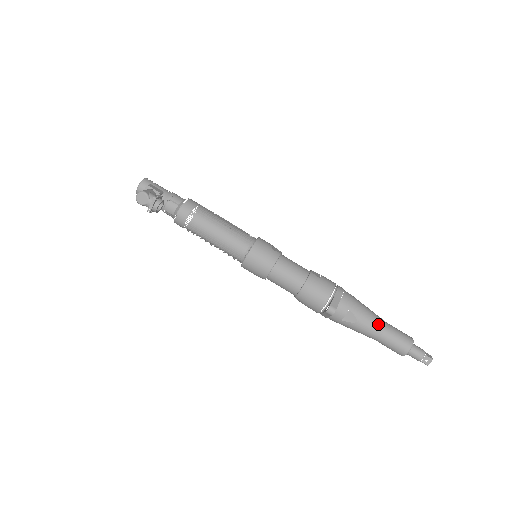
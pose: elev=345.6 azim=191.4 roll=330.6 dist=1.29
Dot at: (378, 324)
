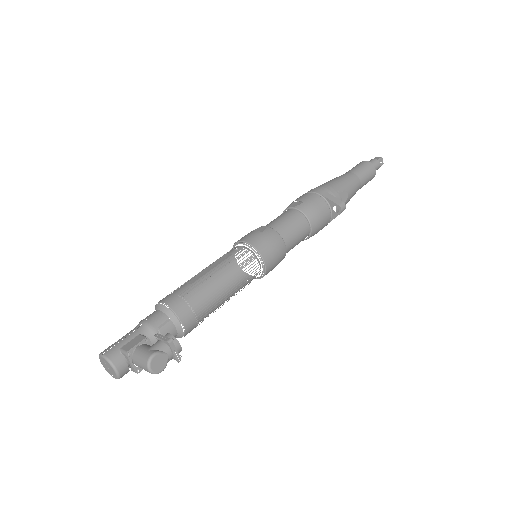
Dot at: (353, 178)
